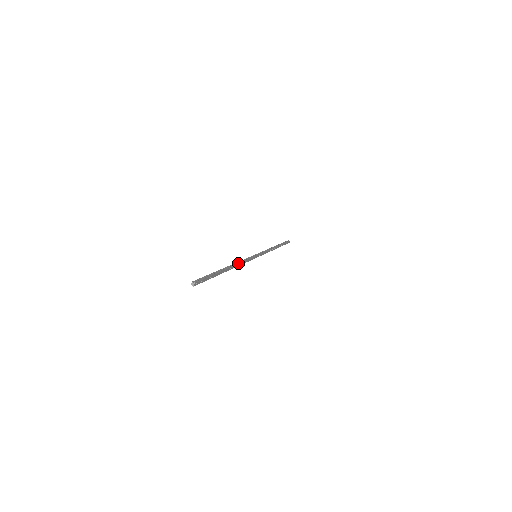
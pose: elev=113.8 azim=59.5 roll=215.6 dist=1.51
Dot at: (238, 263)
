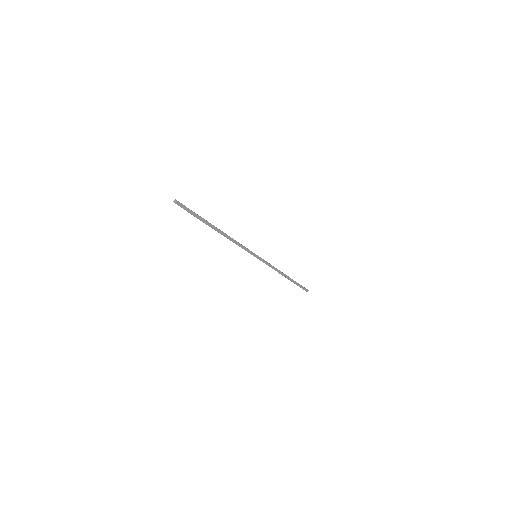
Dot at: (230, 237)
